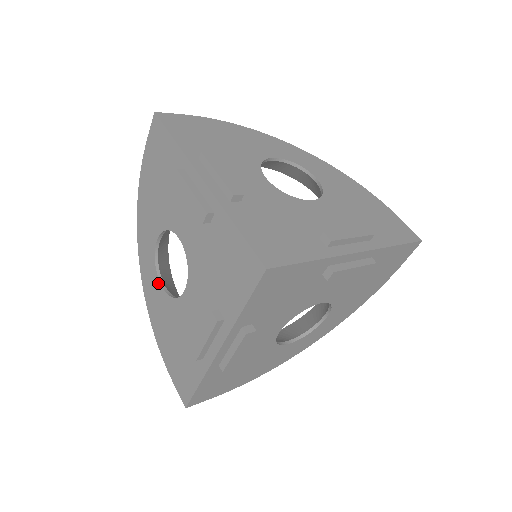
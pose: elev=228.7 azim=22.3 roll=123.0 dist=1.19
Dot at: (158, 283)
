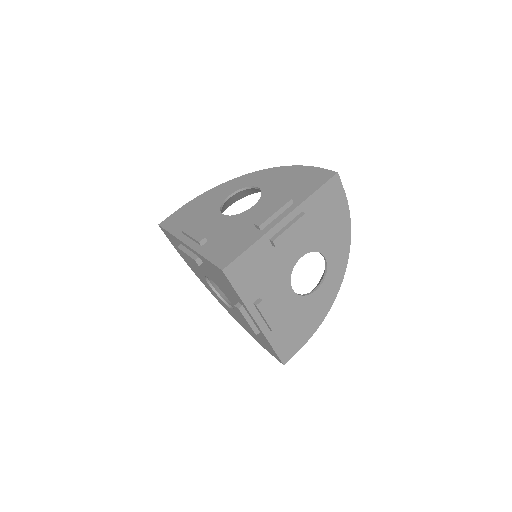
Dot at: (227, 306)
